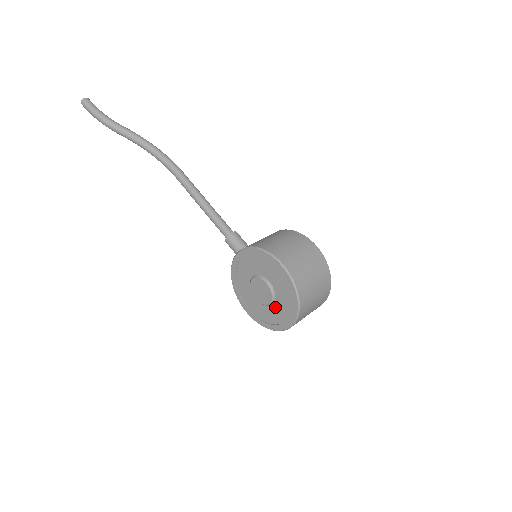
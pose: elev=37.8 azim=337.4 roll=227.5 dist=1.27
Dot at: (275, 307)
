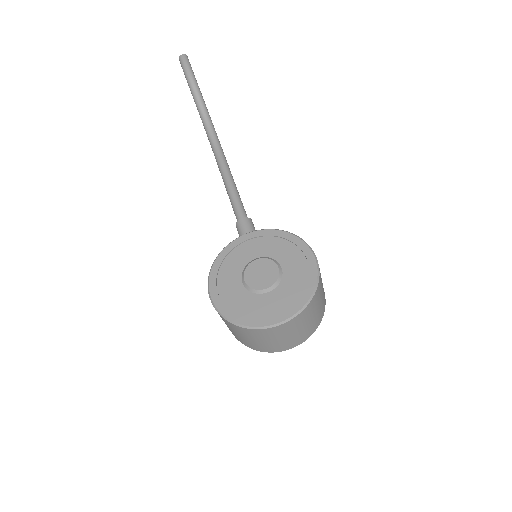
Dot at: (267, 298)
